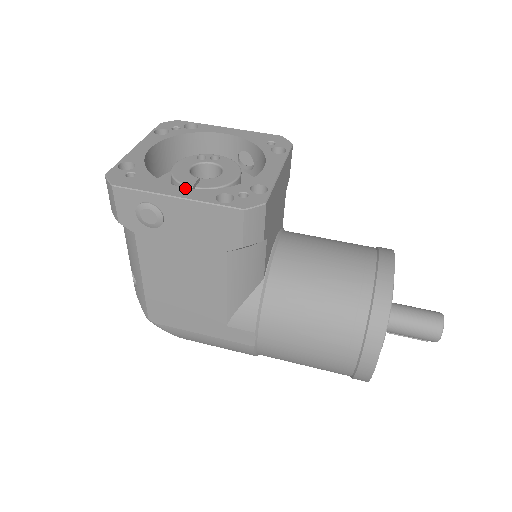
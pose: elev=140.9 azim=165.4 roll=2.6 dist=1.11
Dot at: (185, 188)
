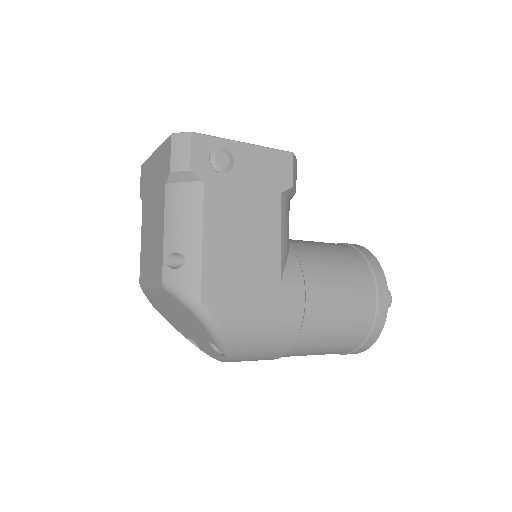
Dot at: occluded
